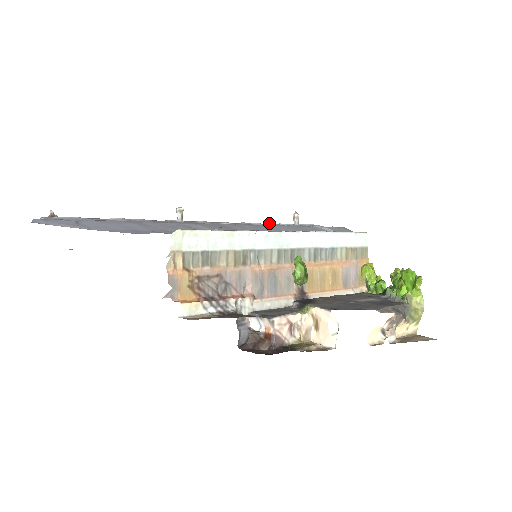
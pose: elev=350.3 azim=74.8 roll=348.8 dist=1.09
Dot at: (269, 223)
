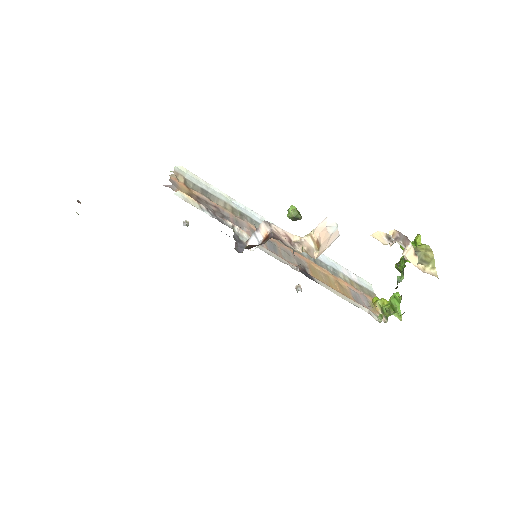
Dot at: occluded
